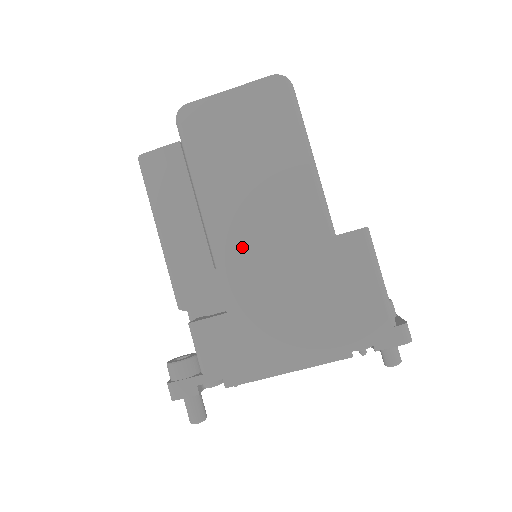
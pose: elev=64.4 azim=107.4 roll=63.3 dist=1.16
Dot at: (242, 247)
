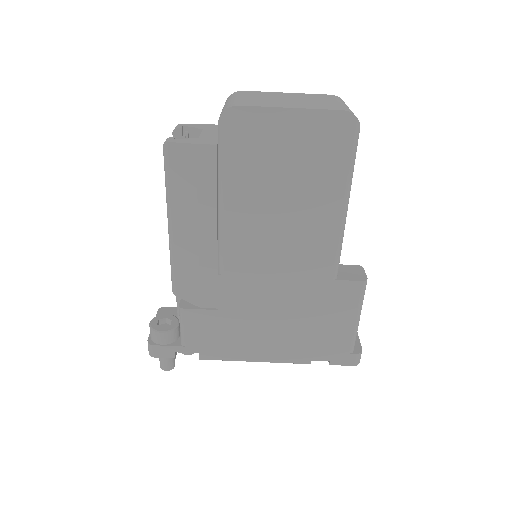
Dot at: (250, 264)
